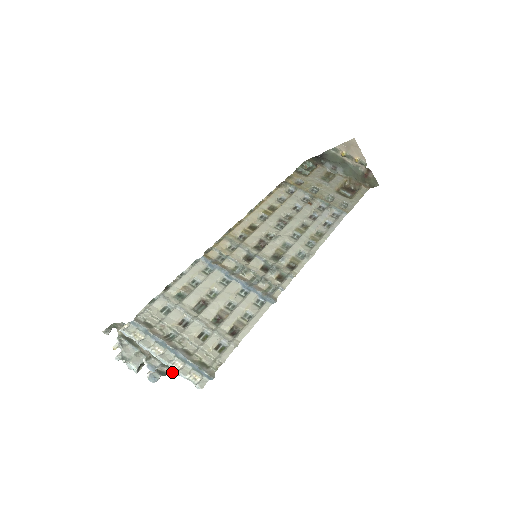
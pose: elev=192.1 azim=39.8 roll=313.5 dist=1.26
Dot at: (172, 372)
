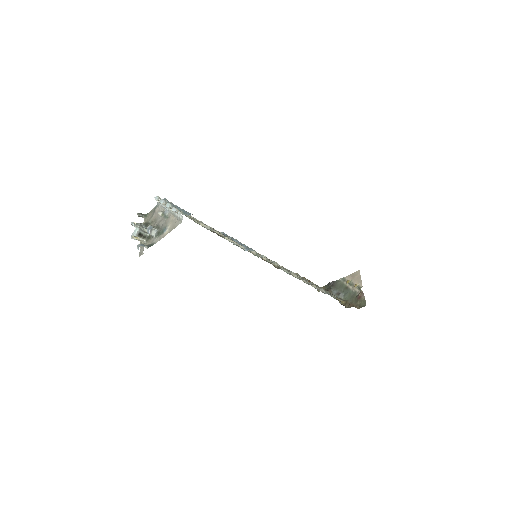
Dot at: (160, 238)
